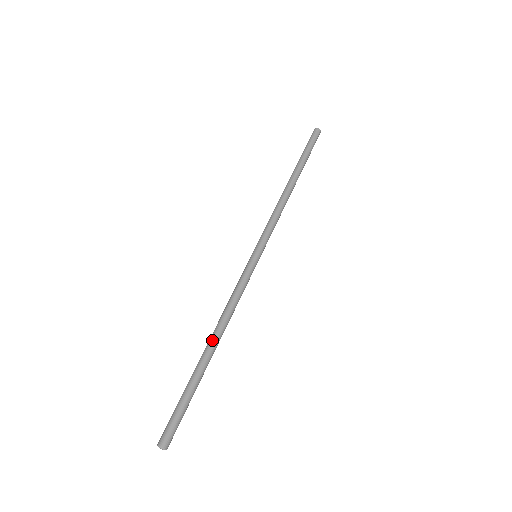
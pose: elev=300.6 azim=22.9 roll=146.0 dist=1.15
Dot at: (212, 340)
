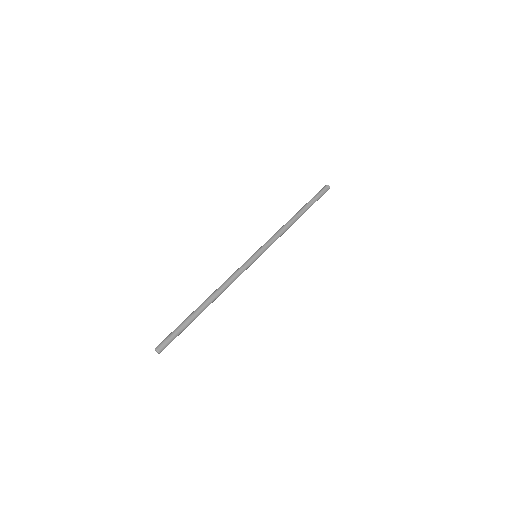
Dot at: (211, 300)
